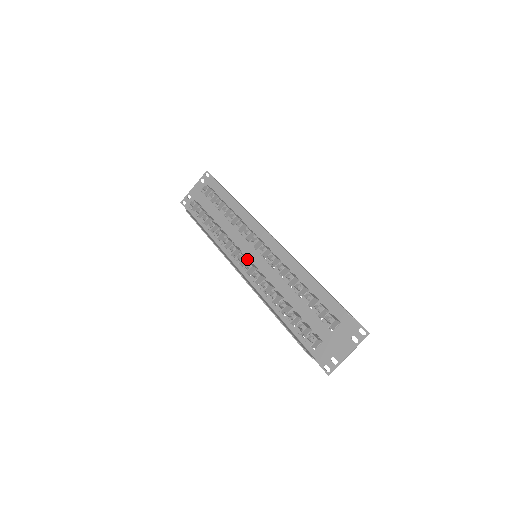
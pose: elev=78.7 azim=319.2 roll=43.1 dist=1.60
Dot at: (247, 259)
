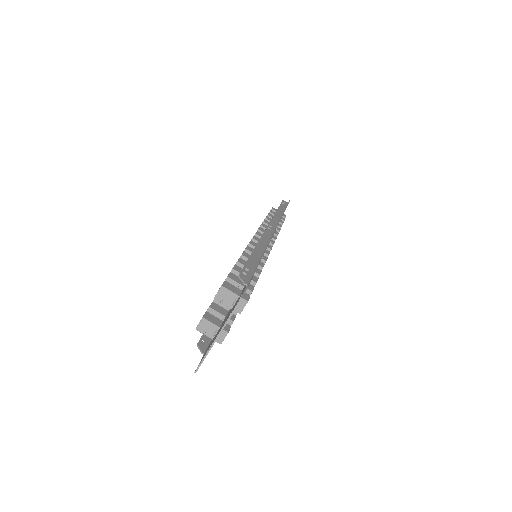
Dot at: occluded
